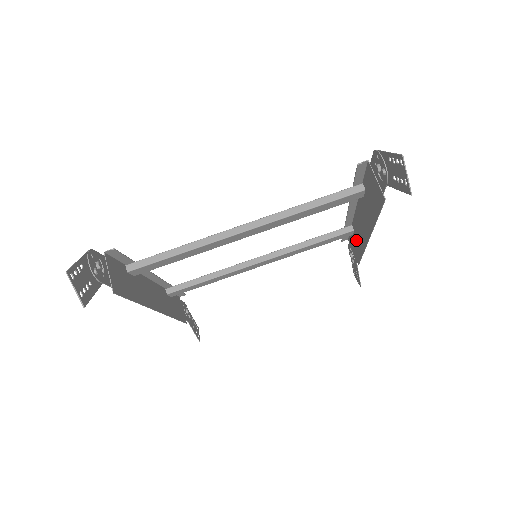
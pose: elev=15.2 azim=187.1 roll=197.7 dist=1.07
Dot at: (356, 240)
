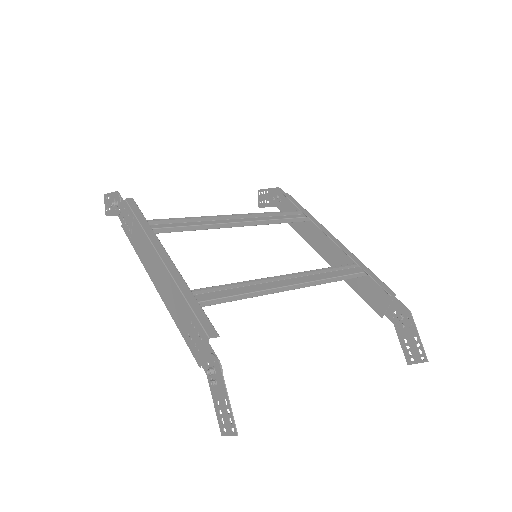
Dot at: (303, 223)
